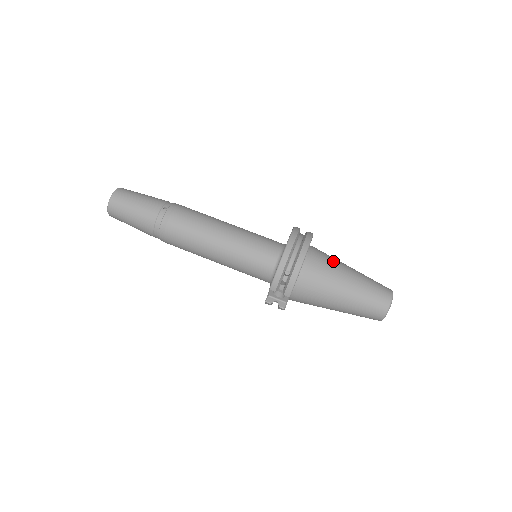
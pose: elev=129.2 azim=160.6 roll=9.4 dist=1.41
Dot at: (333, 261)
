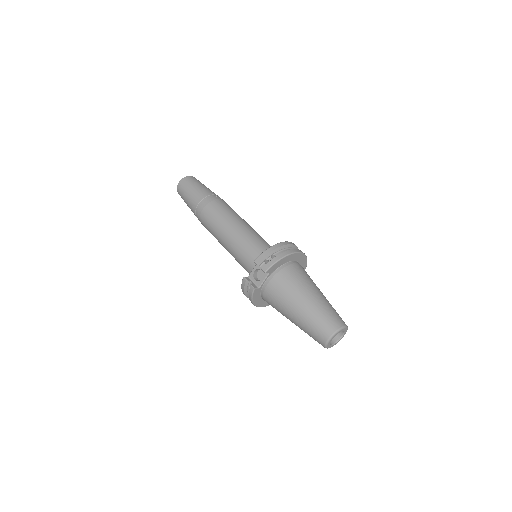
Dot at: occluded
